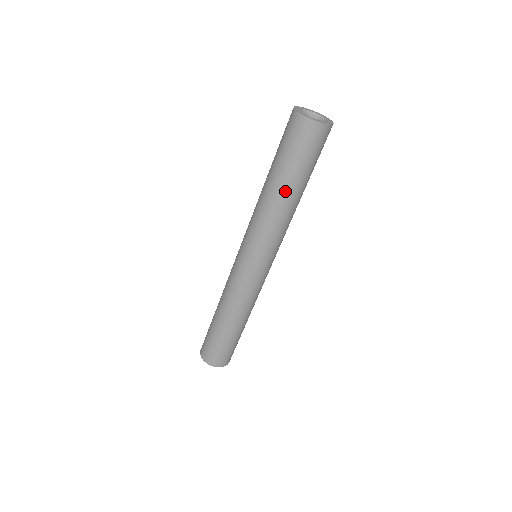
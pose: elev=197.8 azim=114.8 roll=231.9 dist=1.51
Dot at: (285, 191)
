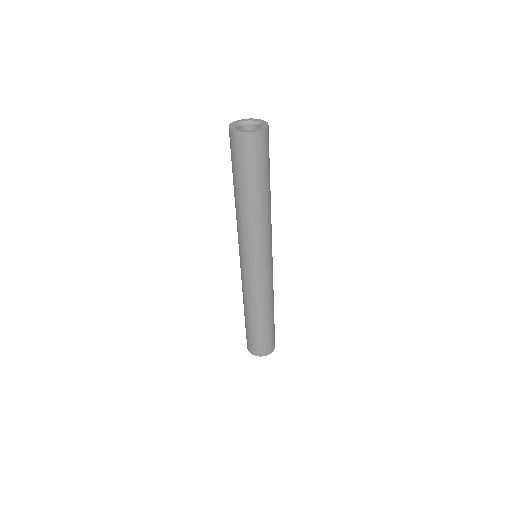
Dot at: (258, 197)
